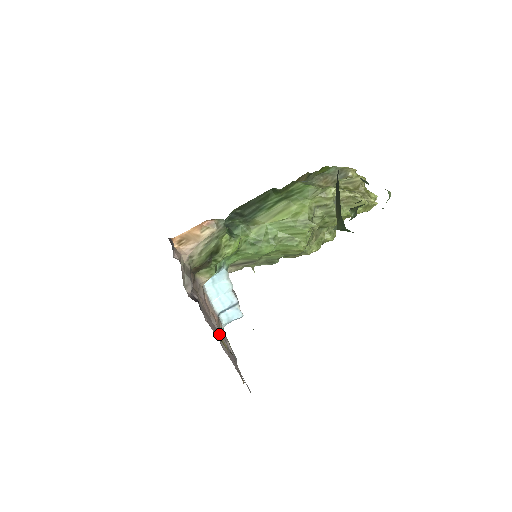
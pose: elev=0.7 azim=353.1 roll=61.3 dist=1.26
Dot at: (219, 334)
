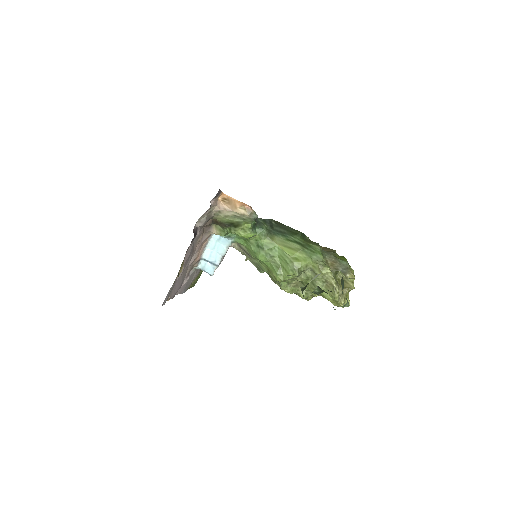
Dot at: (189, 266)
